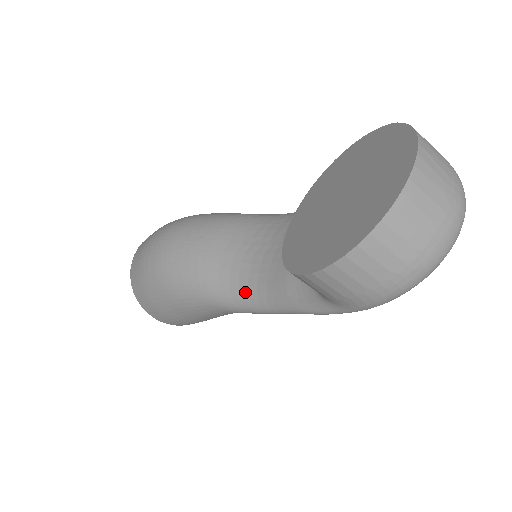
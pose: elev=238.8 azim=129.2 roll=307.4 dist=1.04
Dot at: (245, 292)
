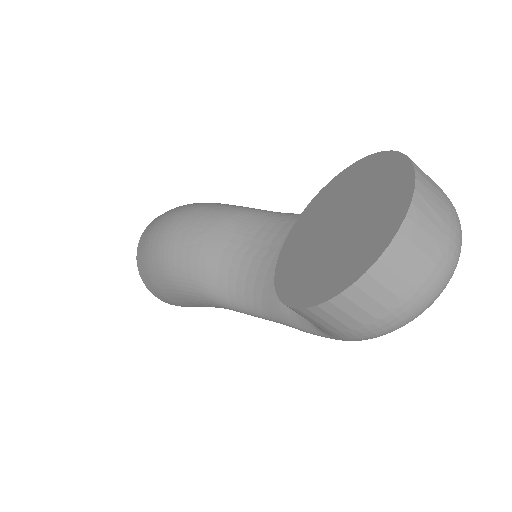
Dot at: (241, 295)
